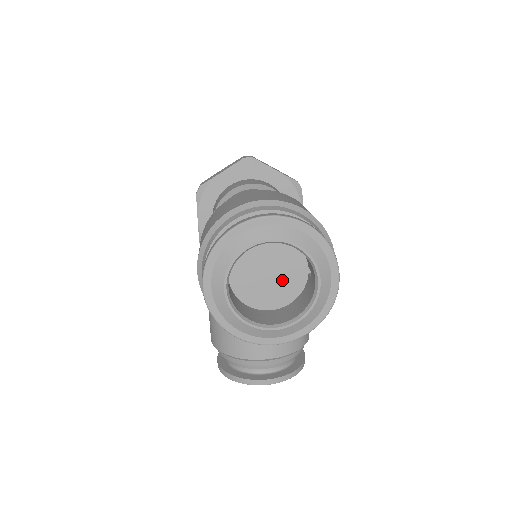
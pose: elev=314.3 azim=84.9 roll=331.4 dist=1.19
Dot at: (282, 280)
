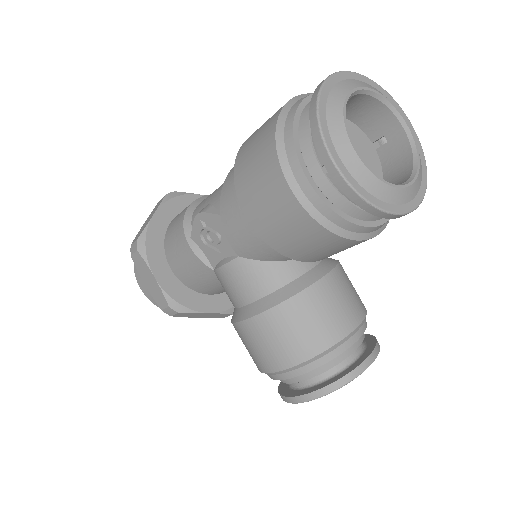
Dot at: occluded
